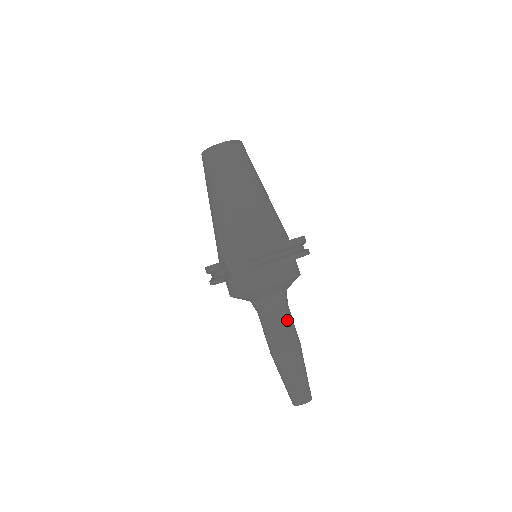
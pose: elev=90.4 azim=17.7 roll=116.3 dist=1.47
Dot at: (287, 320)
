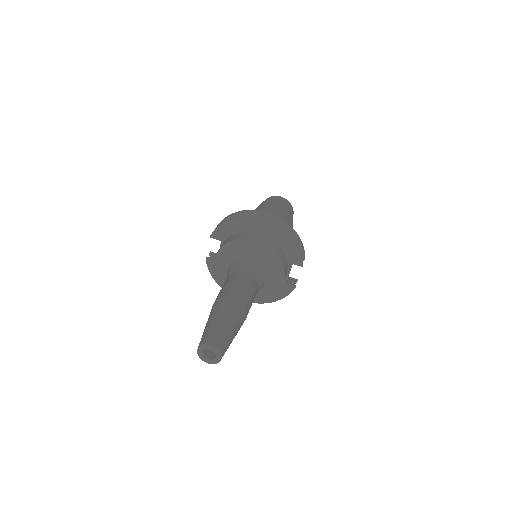
Dot at: (235, 279)
